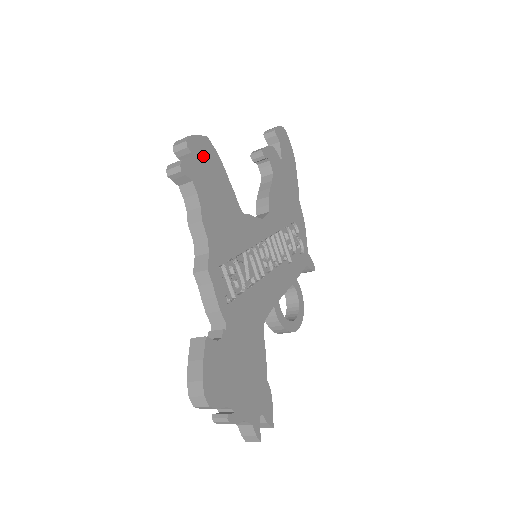
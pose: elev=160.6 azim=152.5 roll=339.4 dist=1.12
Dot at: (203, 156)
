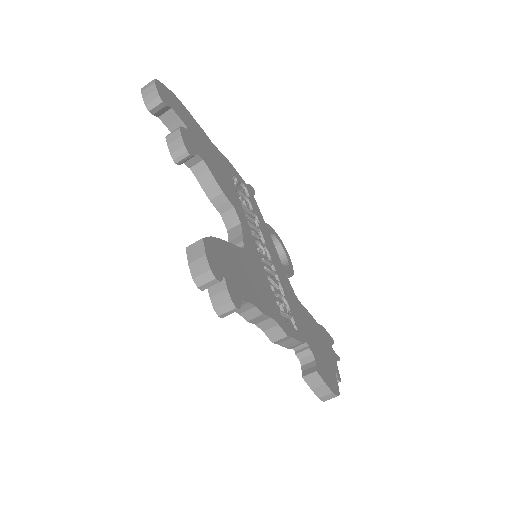
Dot at: (220, 263)
